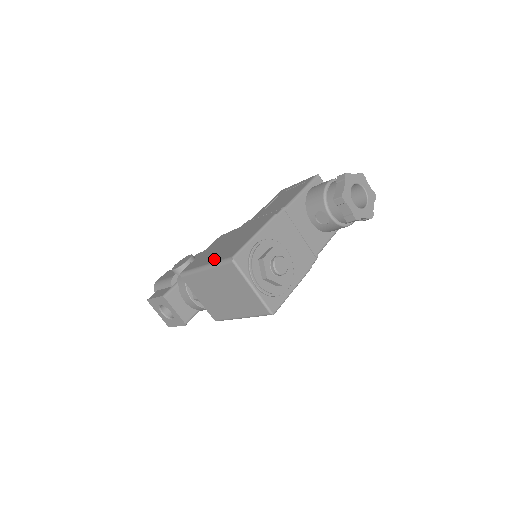
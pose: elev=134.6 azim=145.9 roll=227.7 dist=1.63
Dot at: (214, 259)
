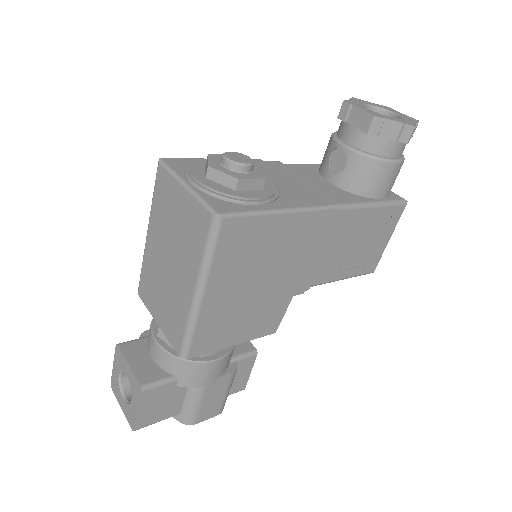
Dot at: occluded
